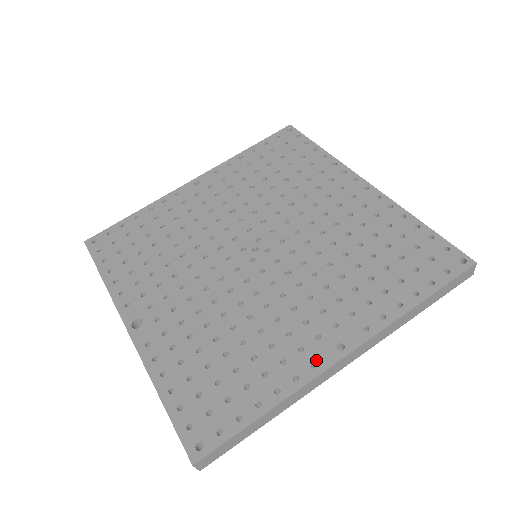
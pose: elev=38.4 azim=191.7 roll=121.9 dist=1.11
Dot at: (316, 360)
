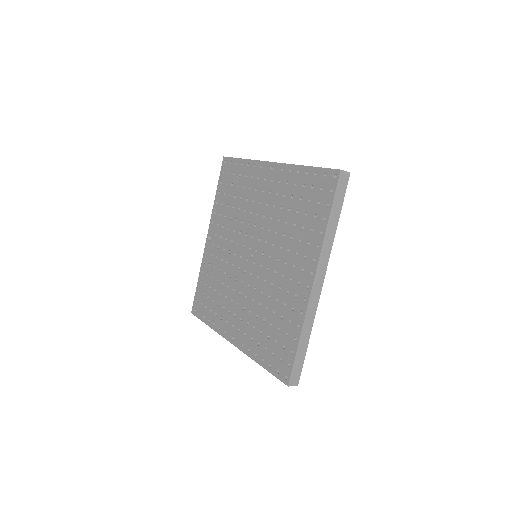
Dot at: (226, 332)
